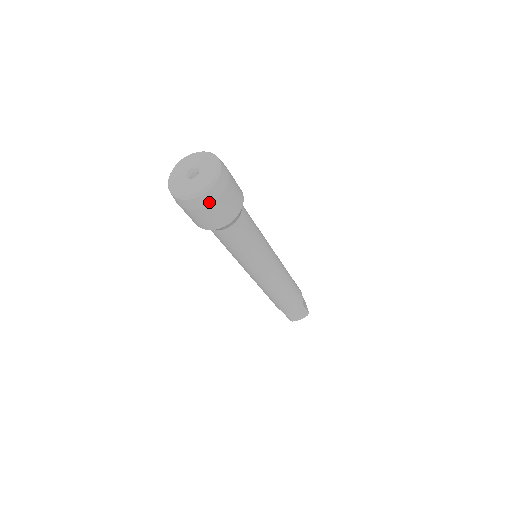
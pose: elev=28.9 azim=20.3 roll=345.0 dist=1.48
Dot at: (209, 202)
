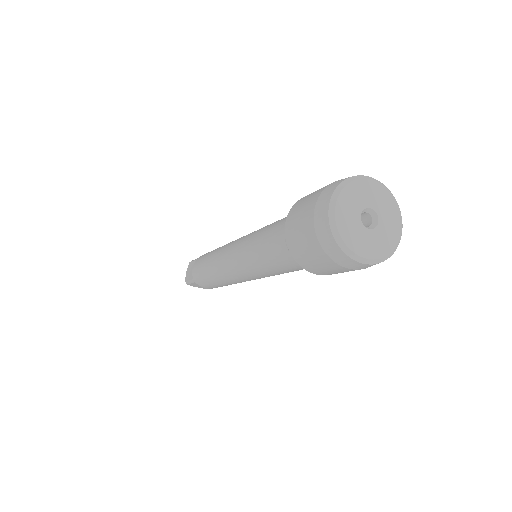
Dot at: (356, 268)
